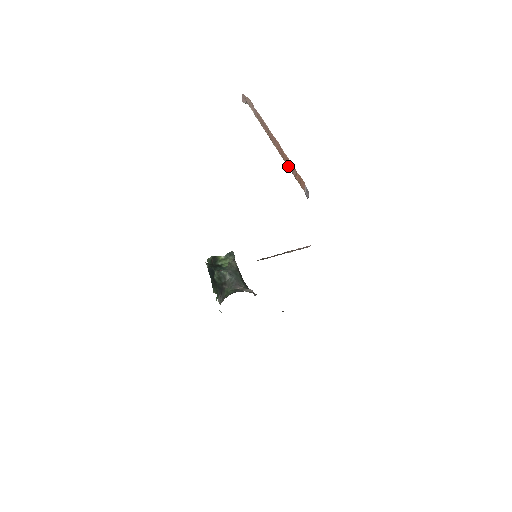
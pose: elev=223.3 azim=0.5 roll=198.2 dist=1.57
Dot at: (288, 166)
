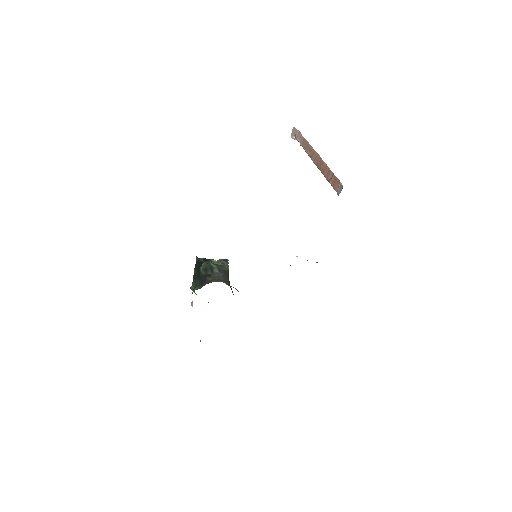
Dot at: (324, 173)
